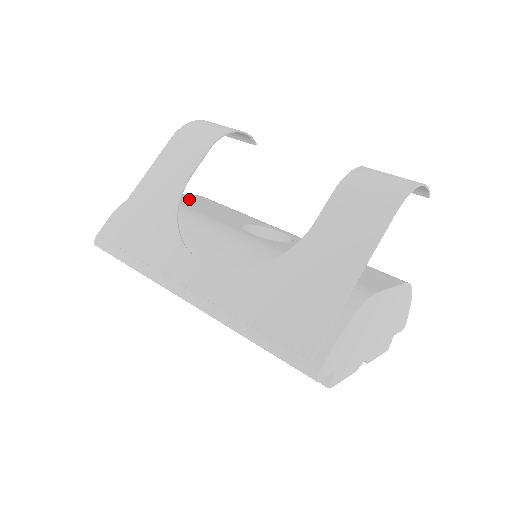
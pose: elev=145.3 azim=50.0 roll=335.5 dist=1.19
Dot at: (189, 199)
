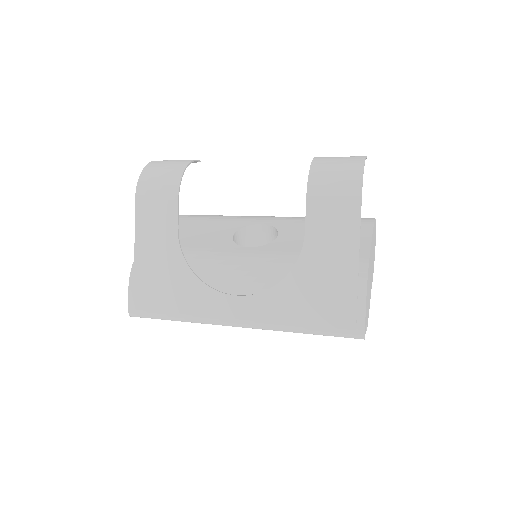
Dot at: occluded
